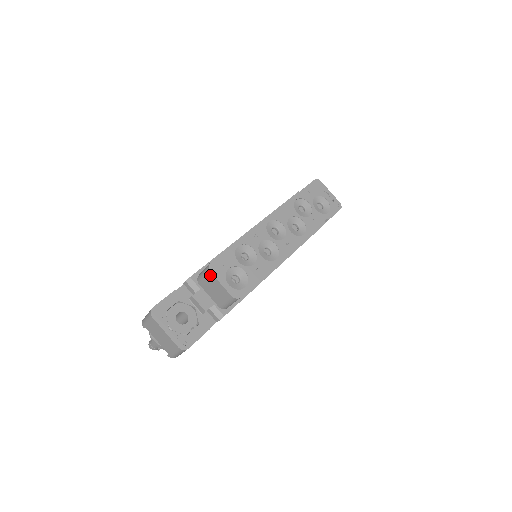
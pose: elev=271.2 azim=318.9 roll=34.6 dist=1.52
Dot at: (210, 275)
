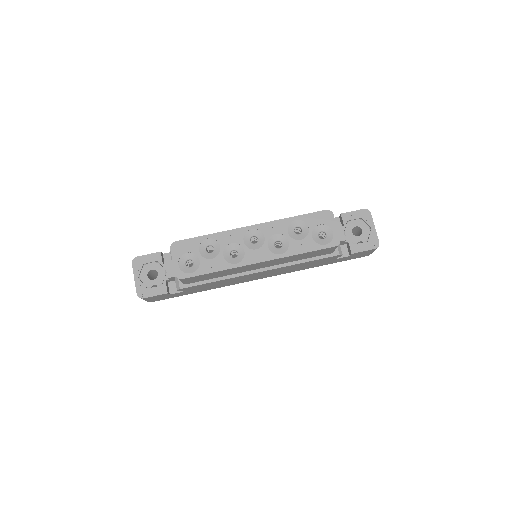
Dot at: (171, 251)
